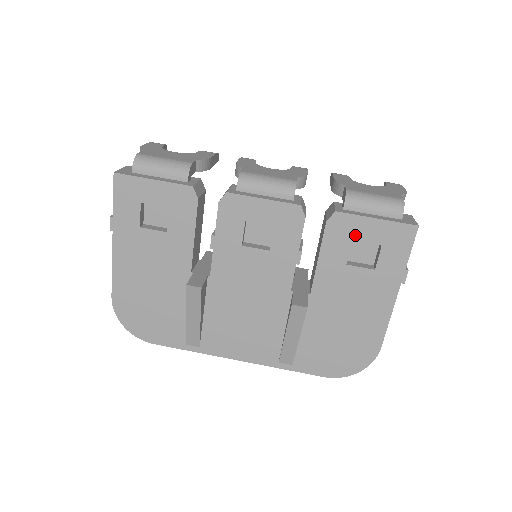
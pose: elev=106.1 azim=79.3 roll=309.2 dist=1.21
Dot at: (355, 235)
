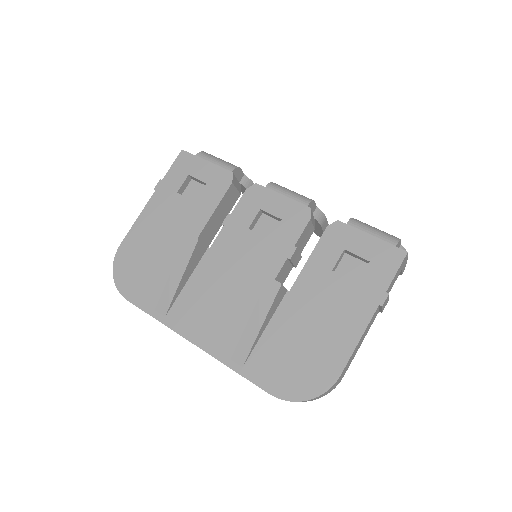
Dot at: (348, 245)
